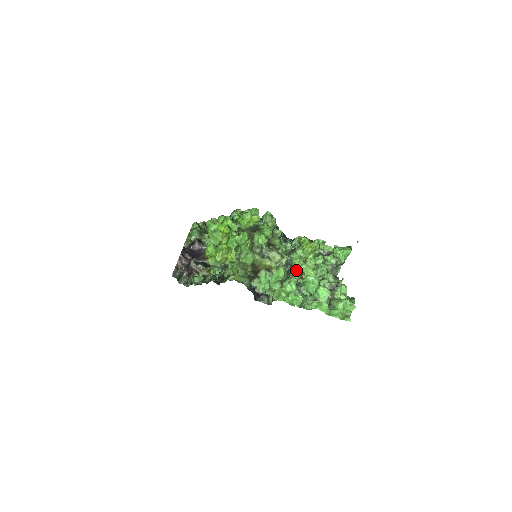
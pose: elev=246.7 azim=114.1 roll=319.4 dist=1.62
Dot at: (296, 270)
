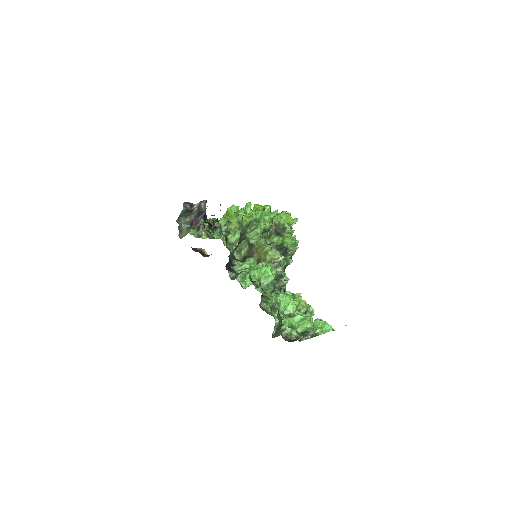
Dot at: occluded
